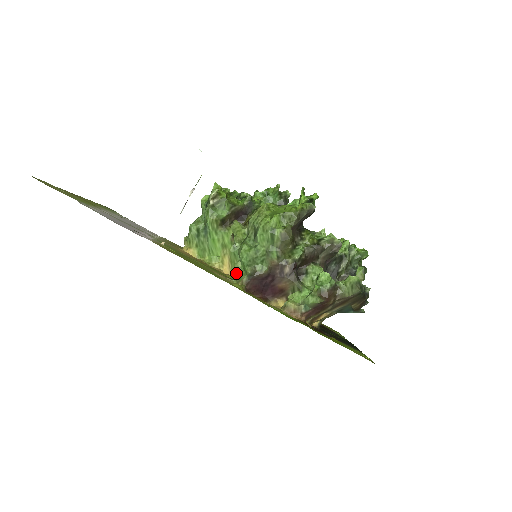
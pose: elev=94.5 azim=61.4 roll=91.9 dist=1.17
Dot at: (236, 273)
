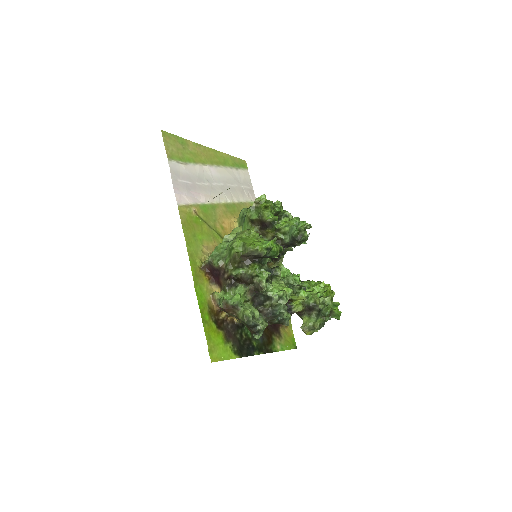
Dot at: occluded
